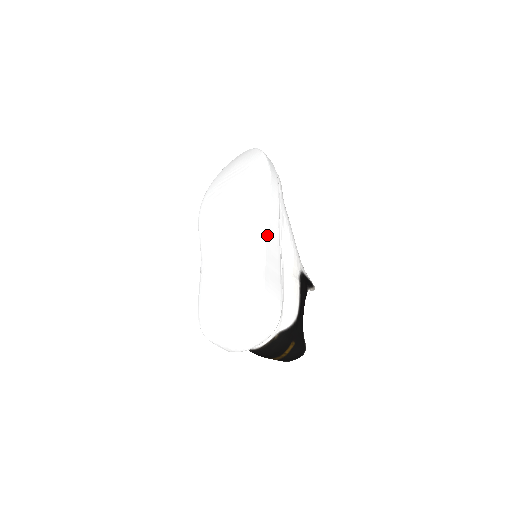
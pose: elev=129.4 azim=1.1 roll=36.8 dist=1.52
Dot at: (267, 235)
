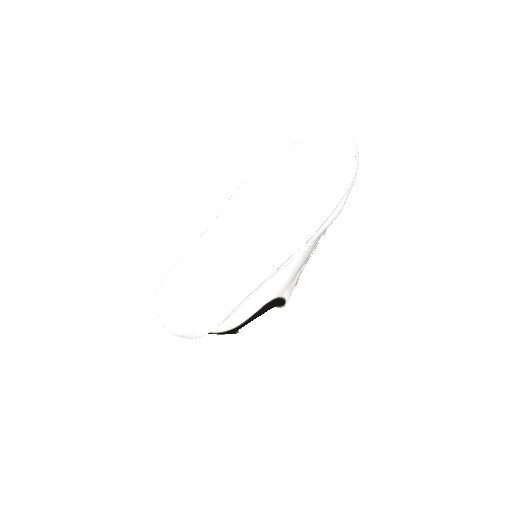
Dot at: (241, 286)
